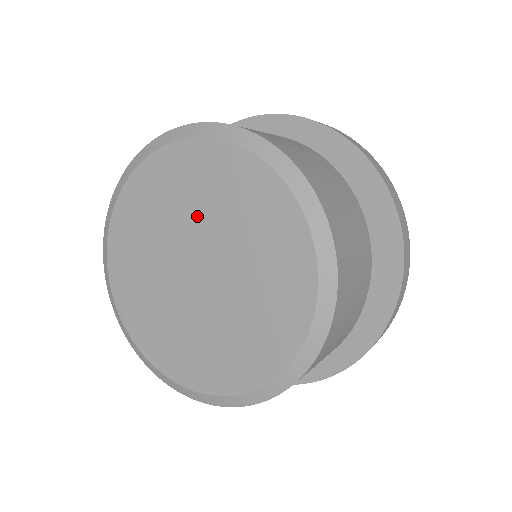
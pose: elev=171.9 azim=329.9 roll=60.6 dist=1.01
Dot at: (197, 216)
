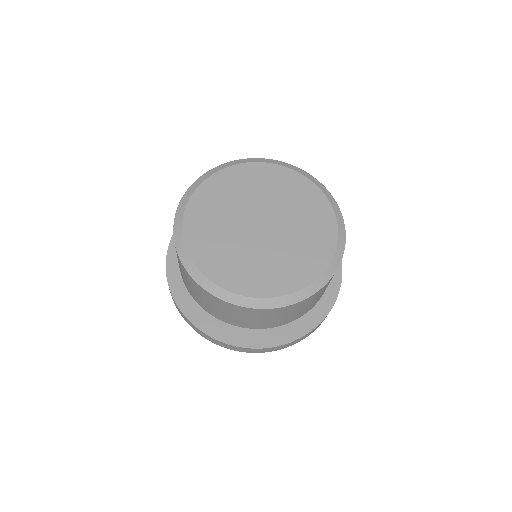
Dot at: (281, 204)
